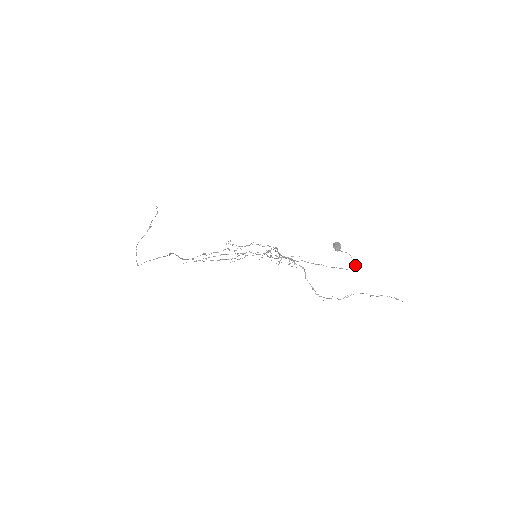
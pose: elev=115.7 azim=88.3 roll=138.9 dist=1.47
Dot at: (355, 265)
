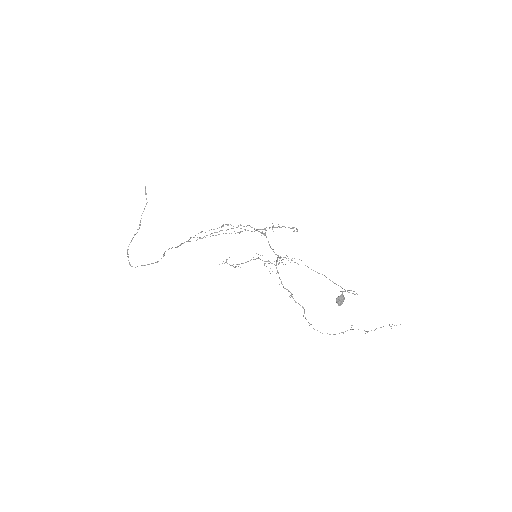
Dot at: occluded
